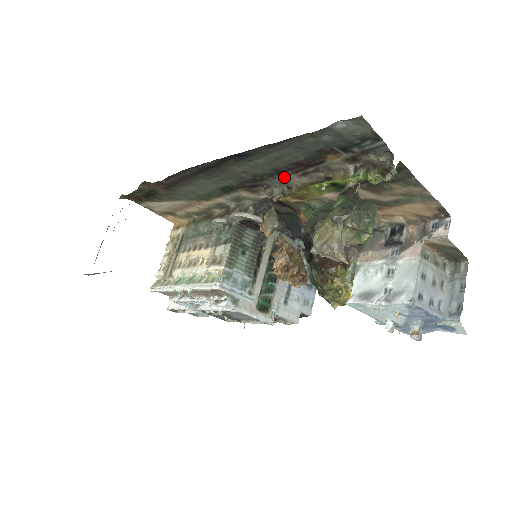
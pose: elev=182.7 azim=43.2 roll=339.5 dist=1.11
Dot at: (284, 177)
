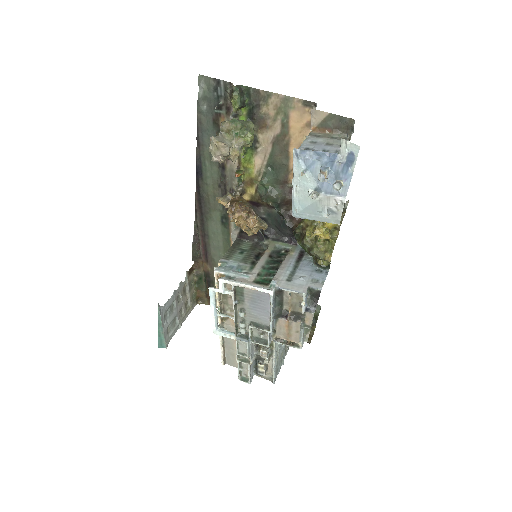
Dot at: (228, 169)
